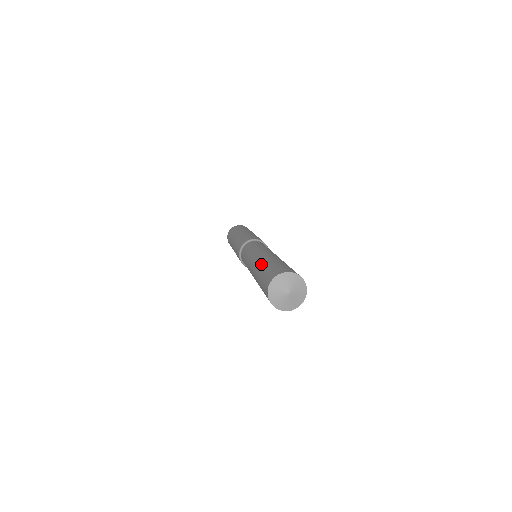
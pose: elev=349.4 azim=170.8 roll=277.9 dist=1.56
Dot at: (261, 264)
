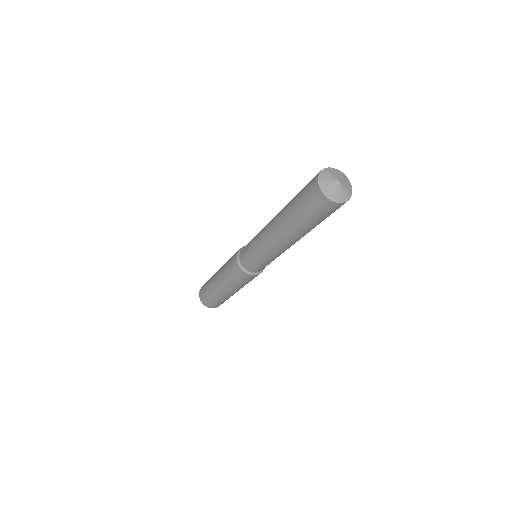
Dot at: occluded
